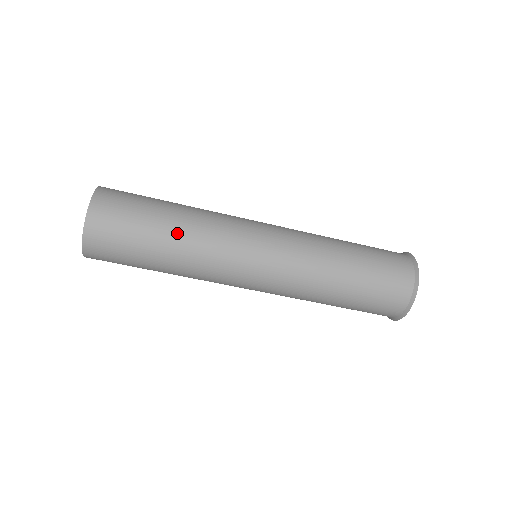
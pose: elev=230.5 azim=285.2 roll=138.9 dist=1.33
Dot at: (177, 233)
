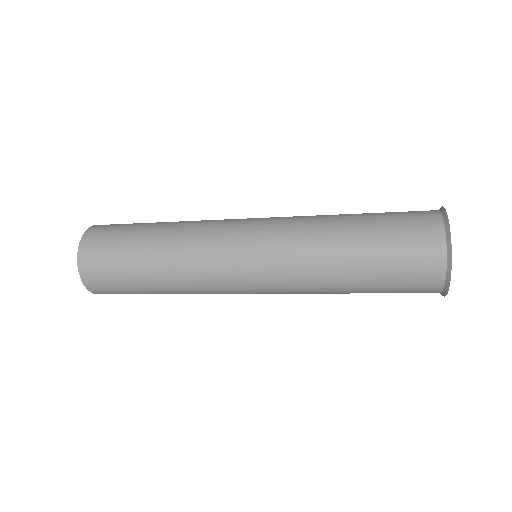
Dot at: (157, 260)
